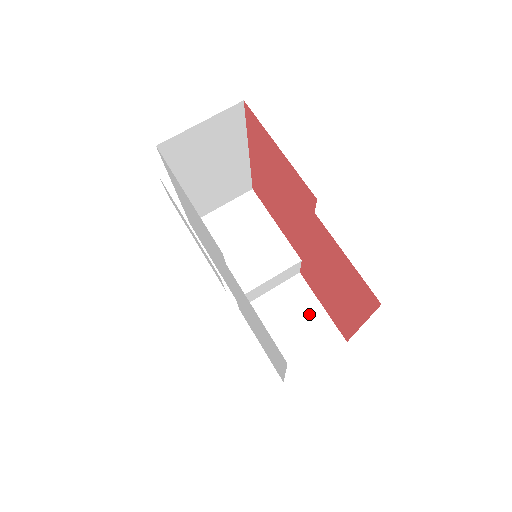
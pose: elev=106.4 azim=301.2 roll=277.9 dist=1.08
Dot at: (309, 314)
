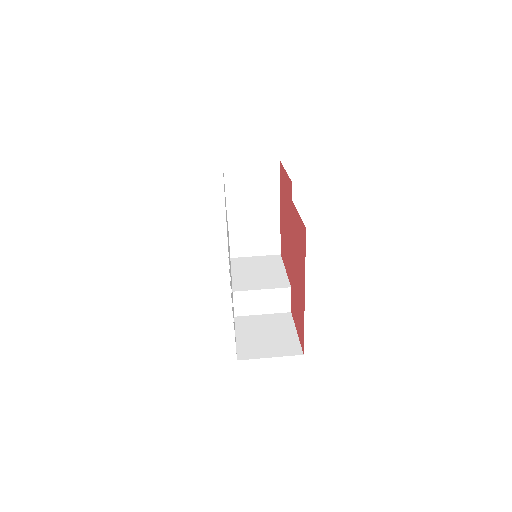
Dot at: (283, 333)
